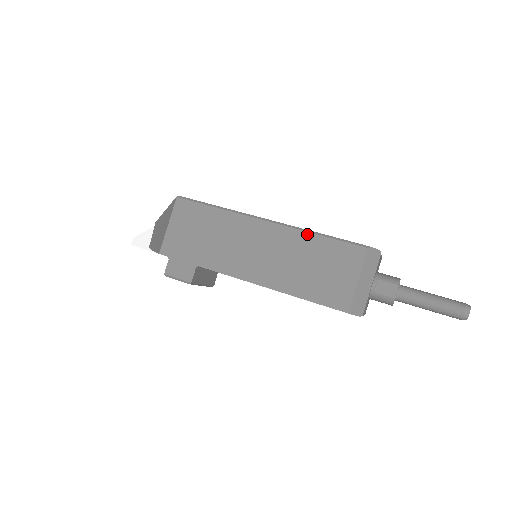
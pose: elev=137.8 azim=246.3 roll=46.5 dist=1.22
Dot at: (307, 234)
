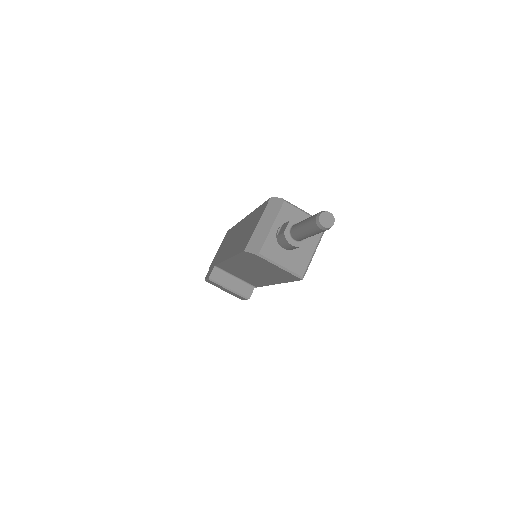
Dot at: (254, 211)
